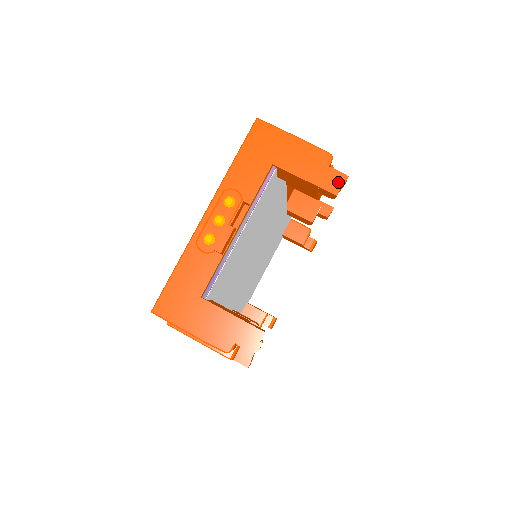
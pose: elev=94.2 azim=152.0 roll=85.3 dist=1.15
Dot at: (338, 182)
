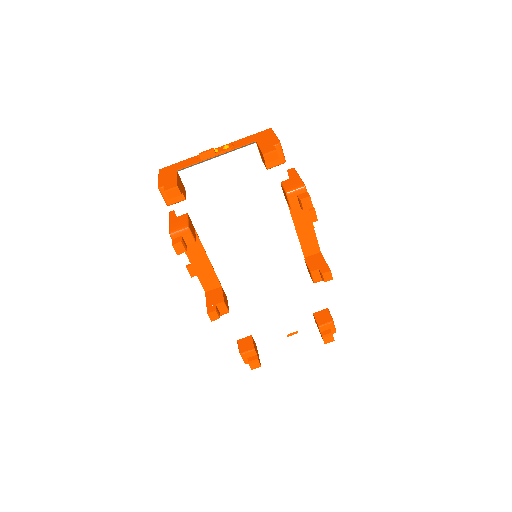
Dot at: (270, 150)
